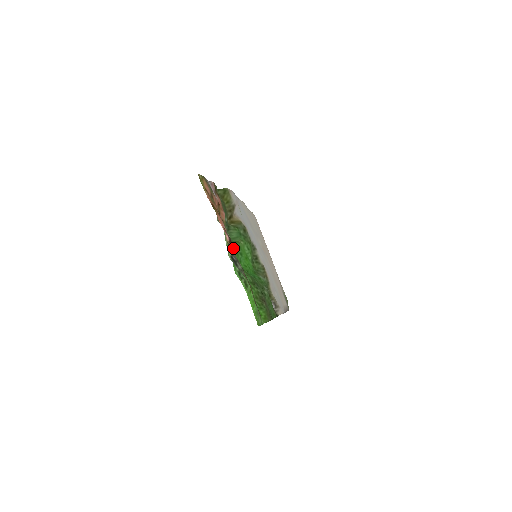
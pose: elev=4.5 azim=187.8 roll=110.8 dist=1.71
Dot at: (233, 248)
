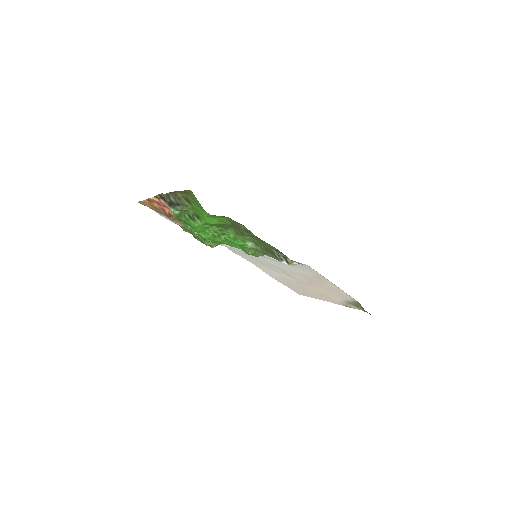
Dot at: (164, 197)
